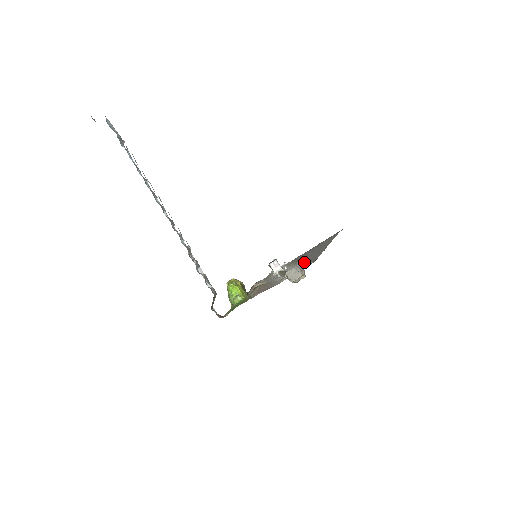
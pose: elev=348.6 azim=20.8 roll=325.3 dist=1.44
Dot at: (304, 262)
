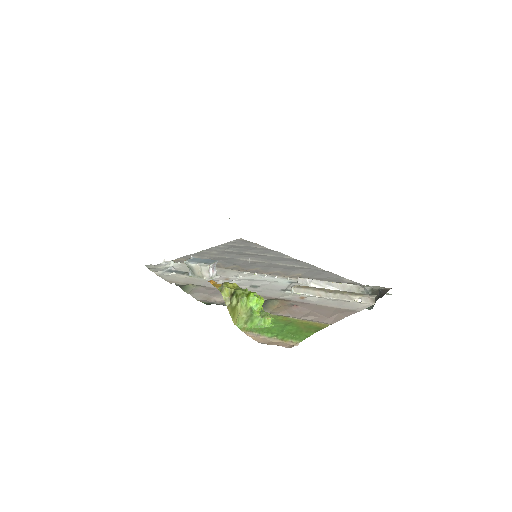
Dot at: occluded
